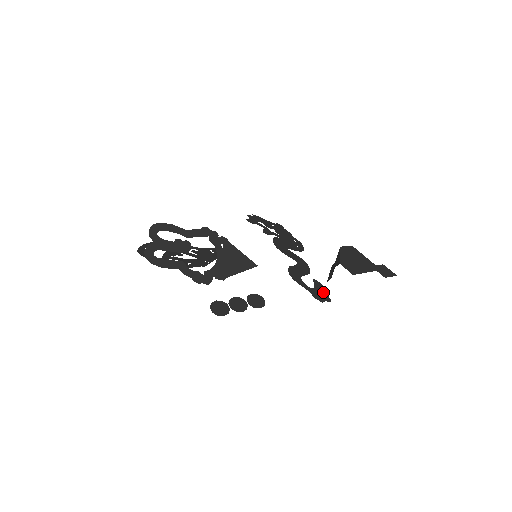
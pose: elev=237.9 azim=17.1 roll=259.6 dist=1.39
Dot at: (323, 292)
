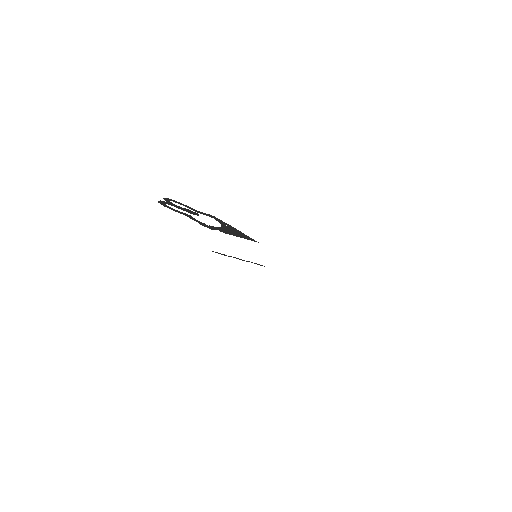
Dot at: occluded
